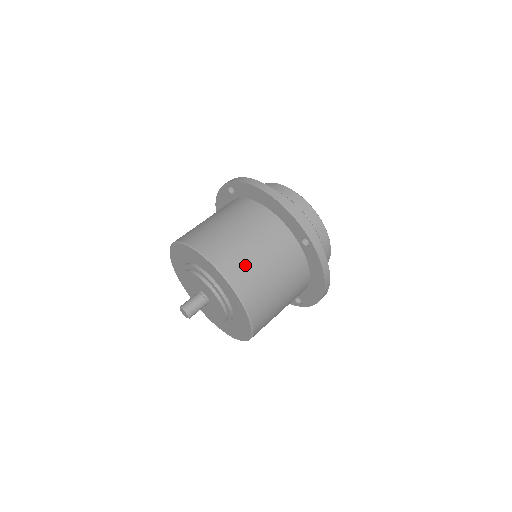
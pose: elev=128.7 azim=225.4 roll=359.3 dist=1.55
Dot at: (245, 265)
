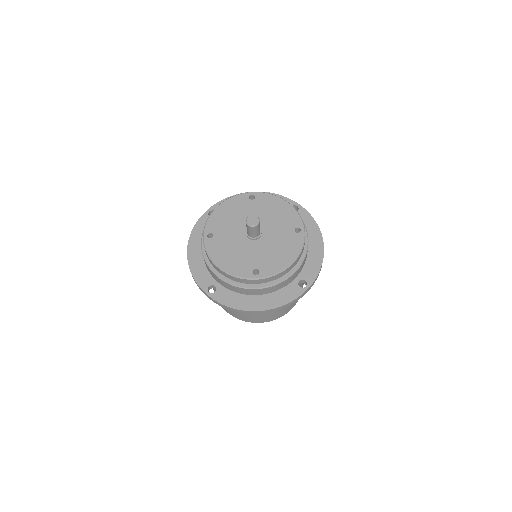
Dot at: (284, 309)
